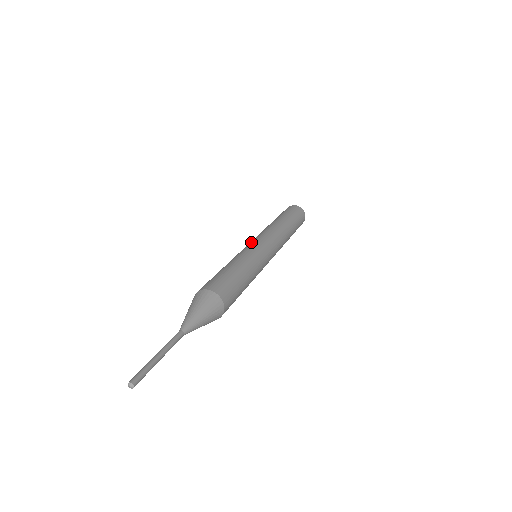
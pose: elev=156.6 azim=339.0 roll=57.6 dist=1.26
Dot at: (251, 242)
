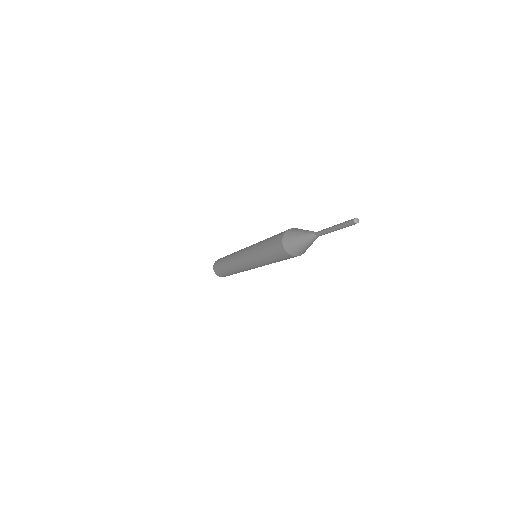
Dot at: occluded
